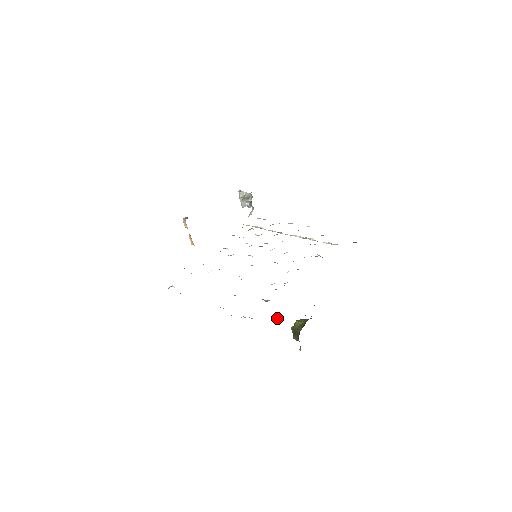
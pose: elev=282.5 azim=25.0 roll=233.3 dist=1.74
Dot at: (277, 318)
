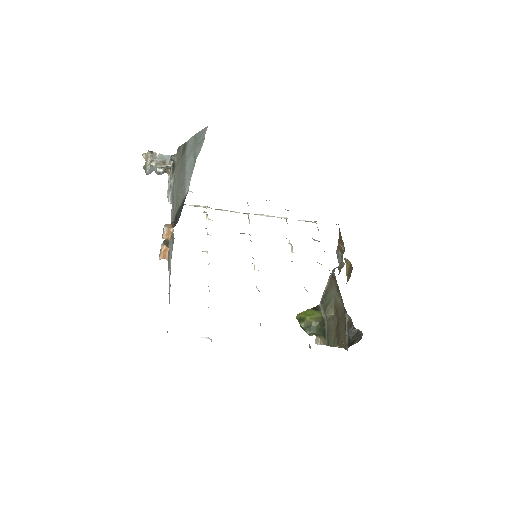
Dot at: (353, 331)
